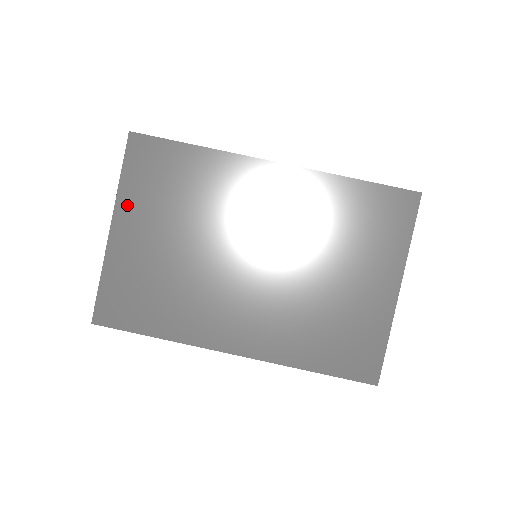
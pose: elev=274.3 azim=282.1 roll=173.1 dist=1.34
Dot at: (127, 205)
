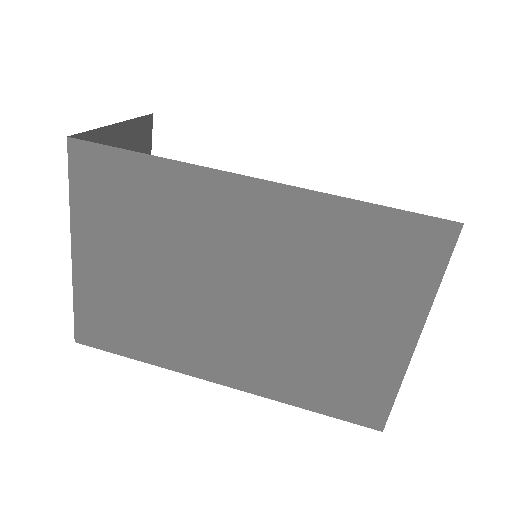
Dot at: (84, 226)
